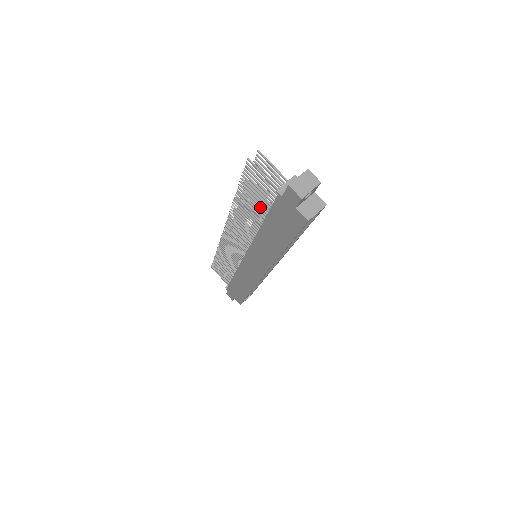
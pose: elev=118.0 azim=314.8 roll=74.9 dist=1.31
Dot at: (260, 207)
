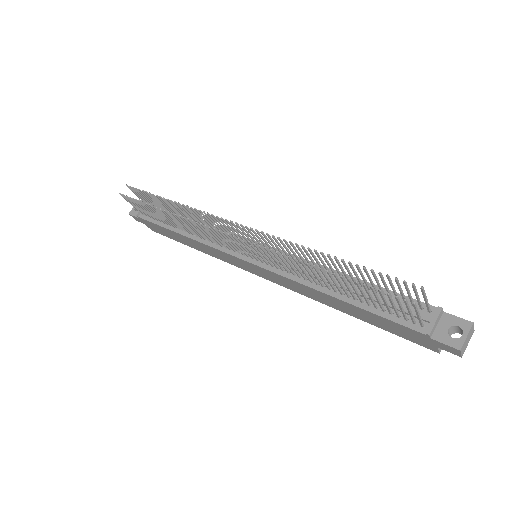
Dot at: (359, 297)
